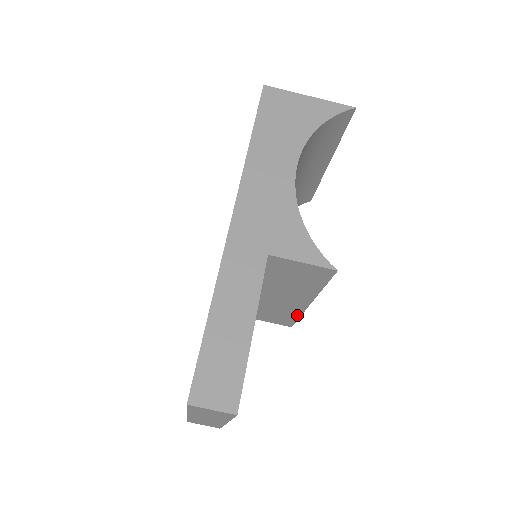
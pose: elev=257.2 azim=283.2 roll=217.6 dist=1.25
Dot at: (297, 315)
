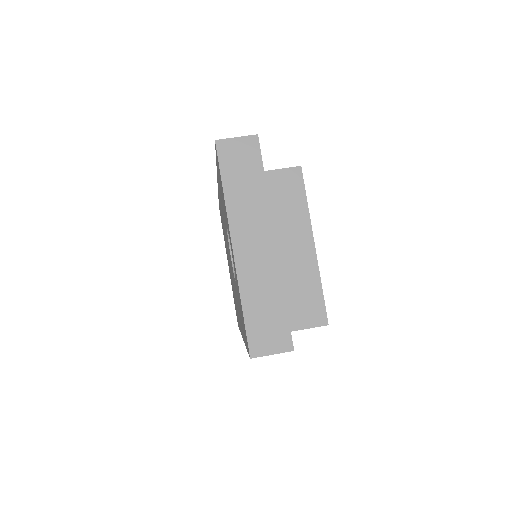
Dot at: (318, 283)
